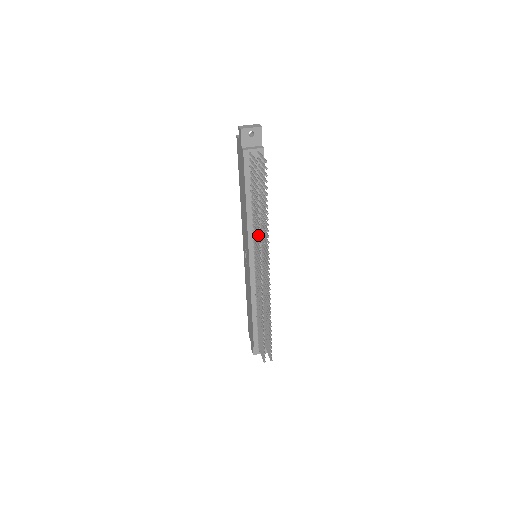
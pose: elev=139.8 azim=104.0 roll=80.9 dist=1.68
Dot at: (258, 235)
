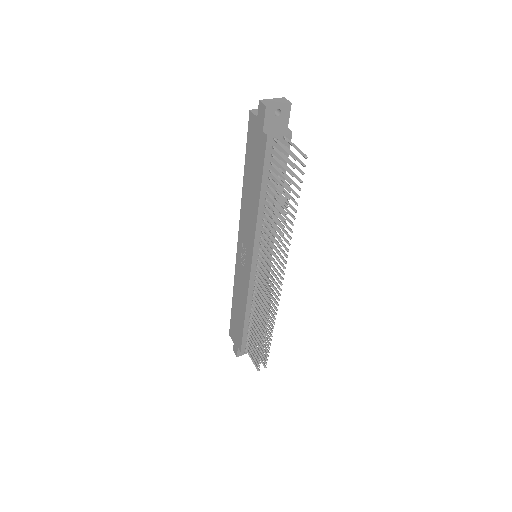
Dot at: (277, 242)
